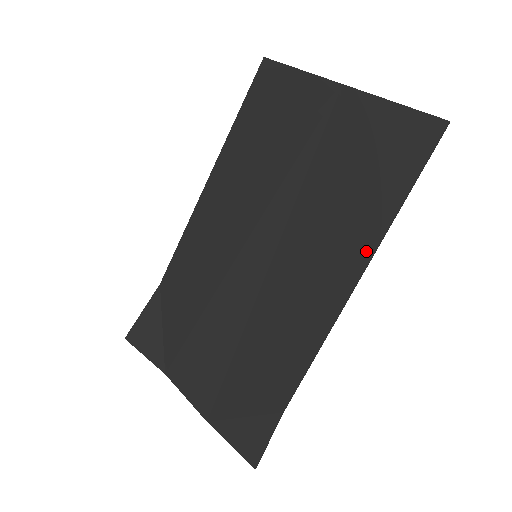
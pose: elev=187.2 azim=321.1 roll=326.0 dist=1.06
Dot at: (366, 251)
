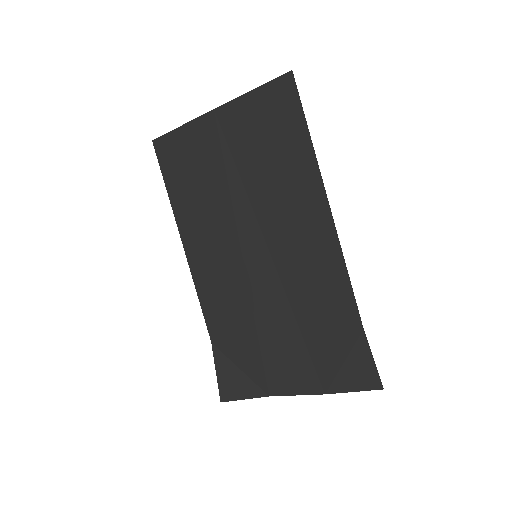
Dot at: (316, 182)
